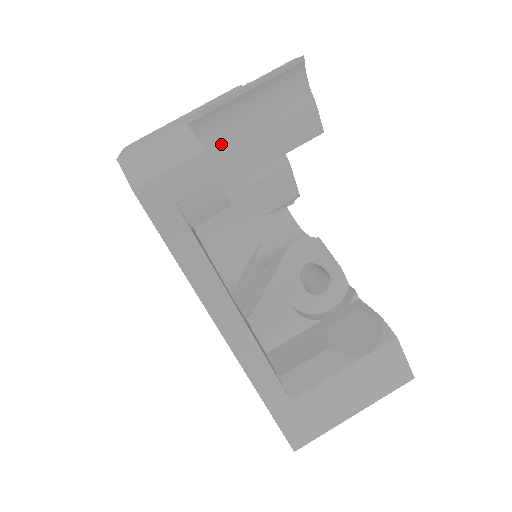
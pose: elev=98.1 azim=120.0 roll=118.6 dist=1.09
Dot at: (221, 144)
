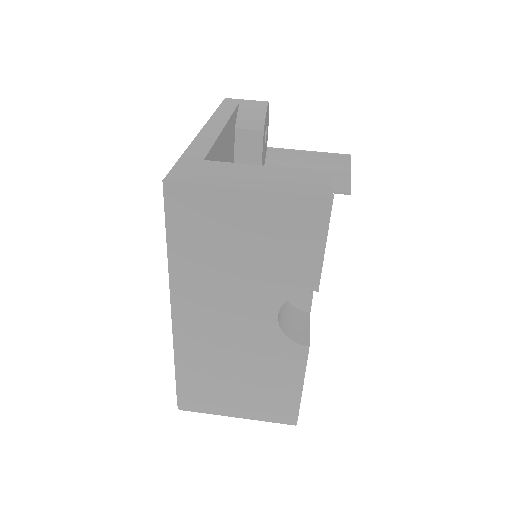
Dot at: occluded
